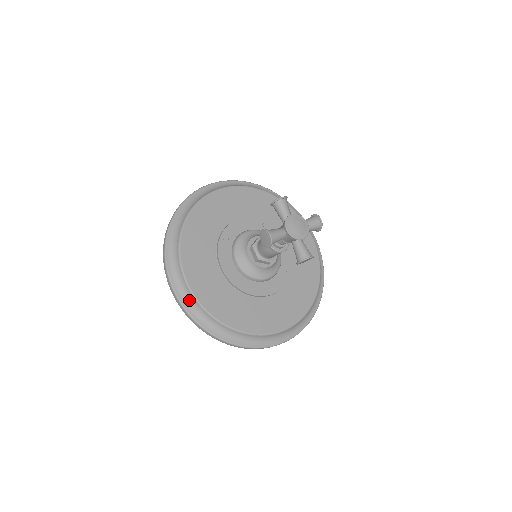
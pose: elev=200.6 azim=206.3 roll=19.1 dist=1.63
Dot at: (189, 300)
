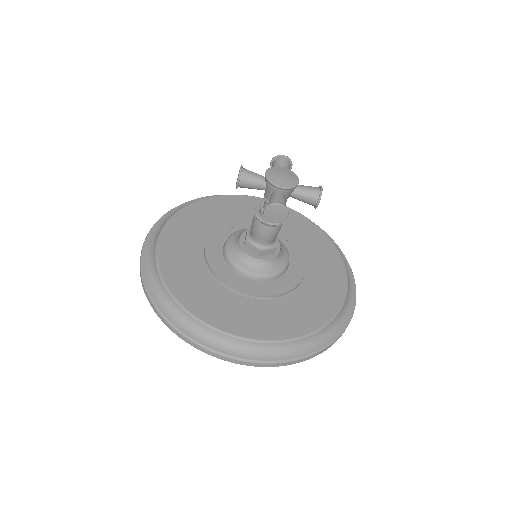
Dot at: (151, 255)
